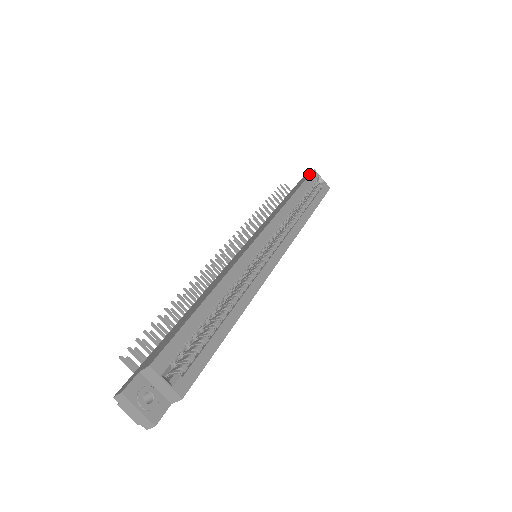
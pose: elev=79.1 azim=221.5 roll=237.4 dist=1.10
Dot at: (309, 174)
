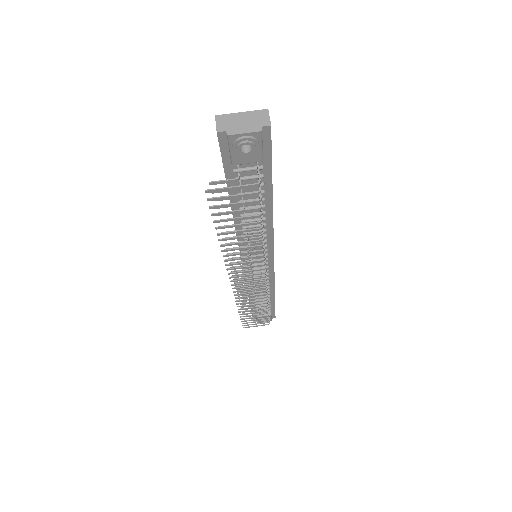
Dot at: occluded
